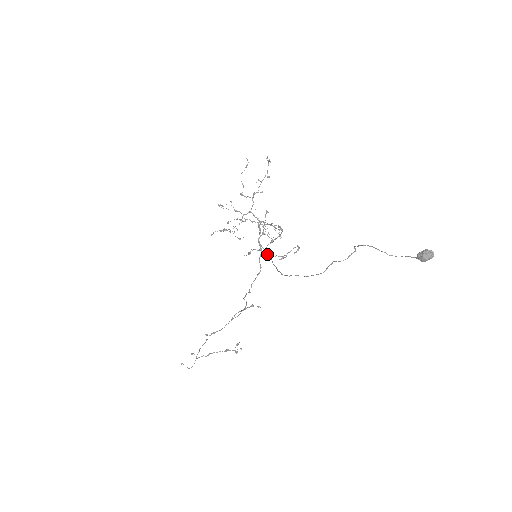
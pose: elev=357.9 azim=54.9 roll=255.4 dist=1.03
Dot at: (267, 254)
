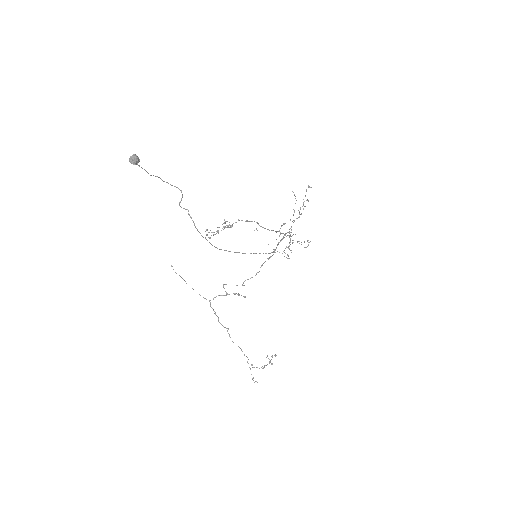
Dot at: (214, 234)
